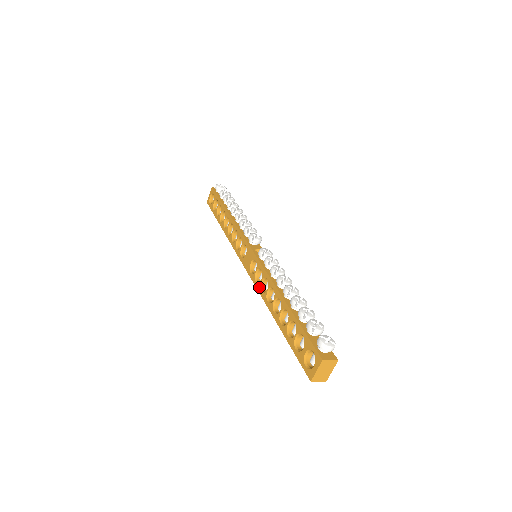
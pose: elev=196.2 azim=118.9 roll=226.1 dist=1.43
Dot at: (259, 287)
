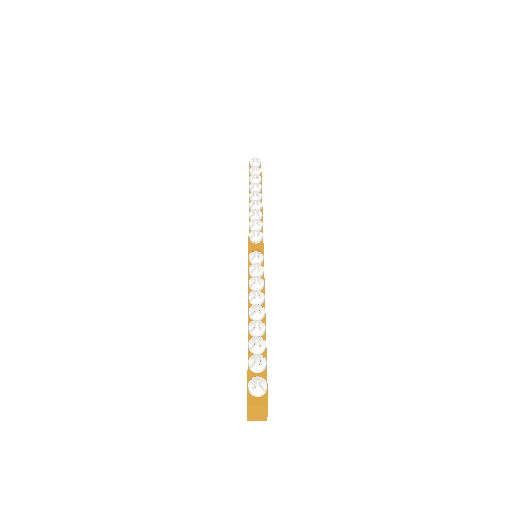
Dot at: occluded
